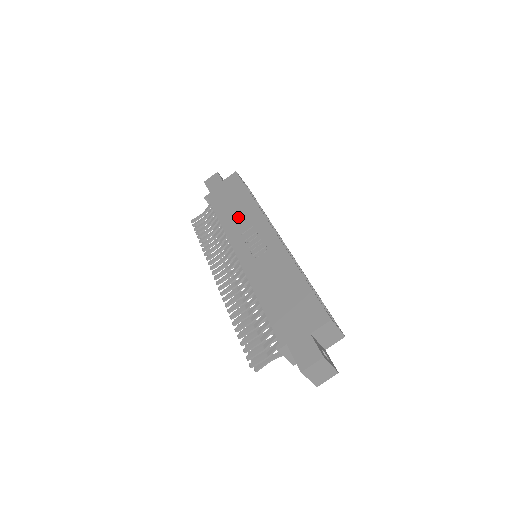
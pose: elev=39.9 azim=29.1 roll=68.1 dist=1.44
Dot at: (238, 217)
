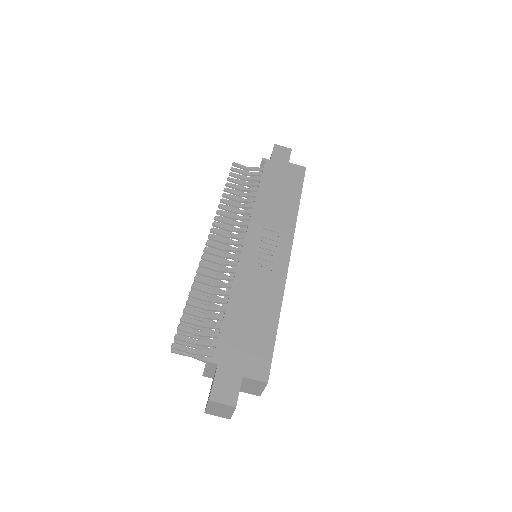
Dot at: (274, 210)
